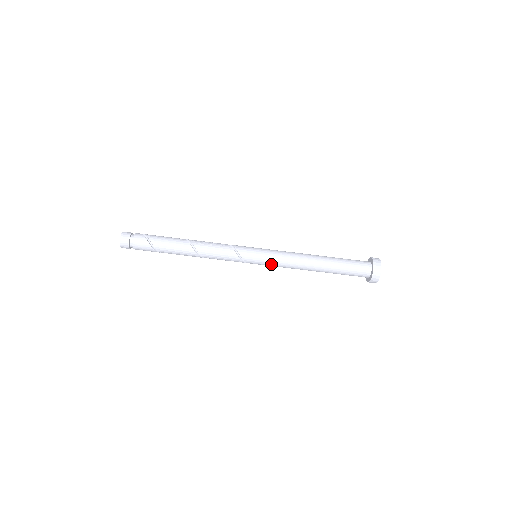
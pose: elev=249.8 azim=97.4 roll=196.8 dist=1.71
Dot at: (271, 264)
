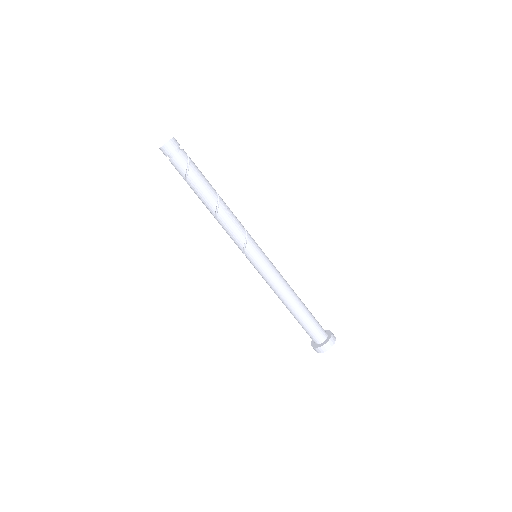
Dot at: (261, 273)
